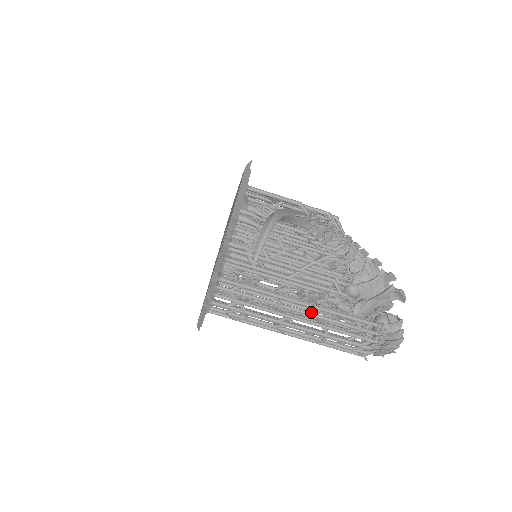
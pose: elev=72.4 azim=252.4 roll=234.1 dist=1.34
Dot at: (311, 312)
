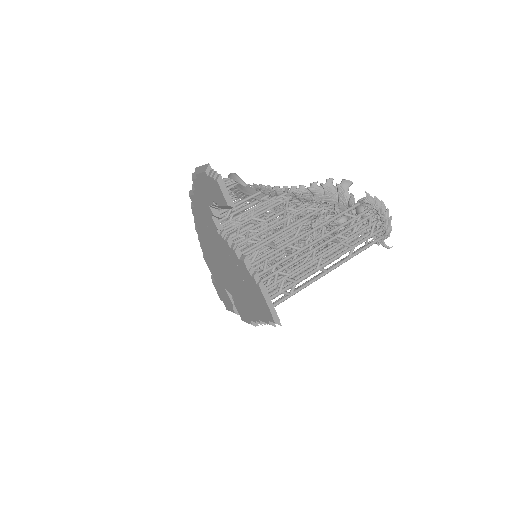
Dot at: (321, 235)
